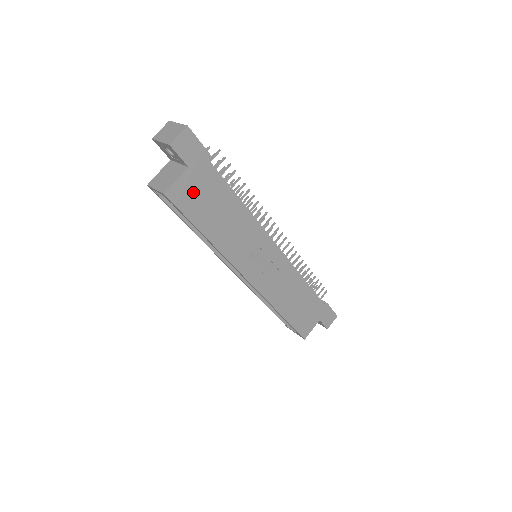
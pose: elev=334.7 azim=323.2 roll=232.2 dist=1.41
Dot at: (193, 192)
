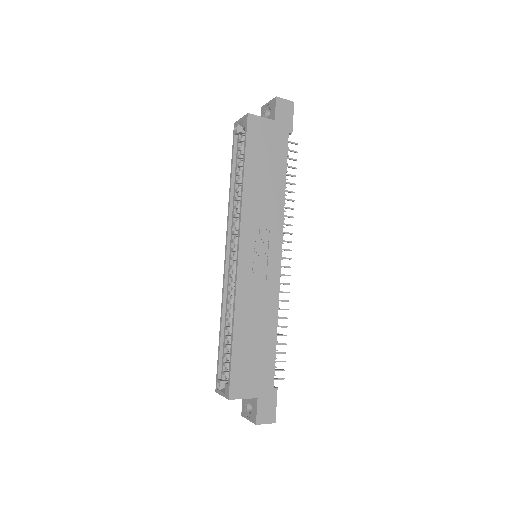
Dot at: (264, 137)
